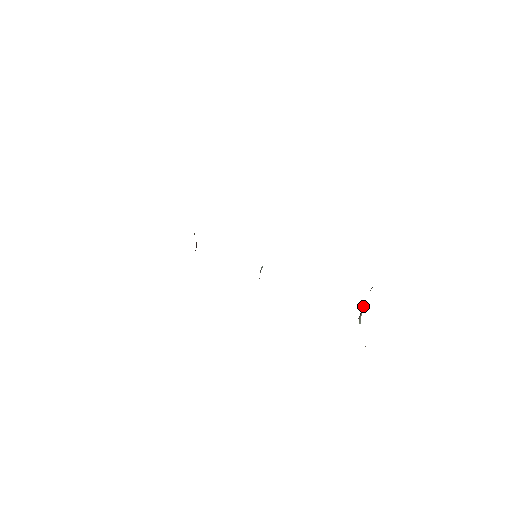
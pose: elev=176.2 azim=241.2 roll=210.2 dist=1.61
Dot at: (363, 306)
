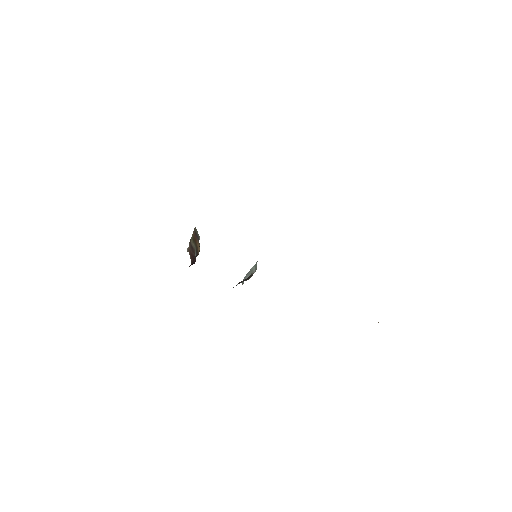
Dot at: occluded
